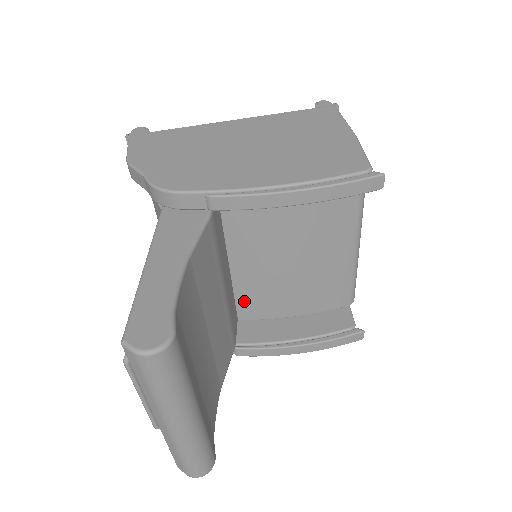
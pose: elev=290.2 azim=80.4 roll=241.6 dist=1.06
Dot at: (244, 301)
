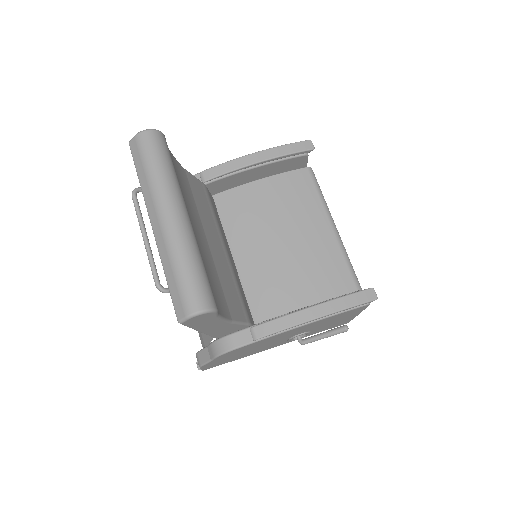
Dot at: (255, 300)
